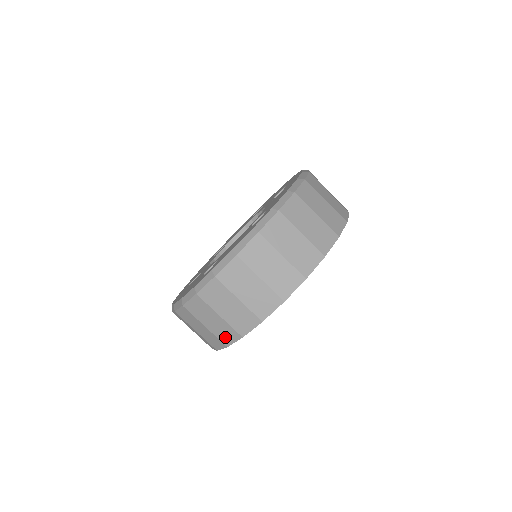
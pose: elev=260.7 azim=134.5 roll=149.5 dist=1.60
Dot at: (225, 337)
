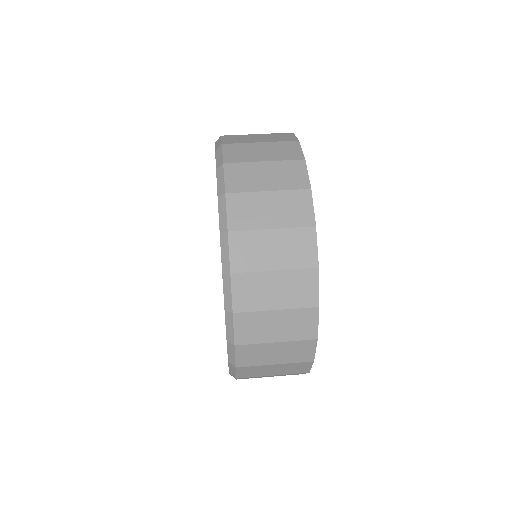
Dot at: (305, 295)
